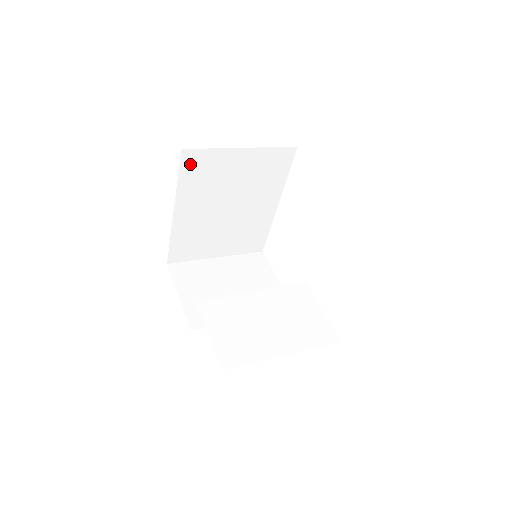
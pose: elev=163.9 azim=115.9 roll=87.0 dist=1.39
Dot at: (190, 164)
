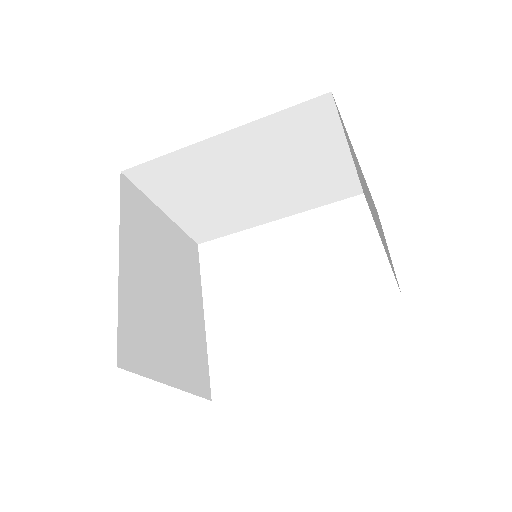
Dot at: (128, 197)
